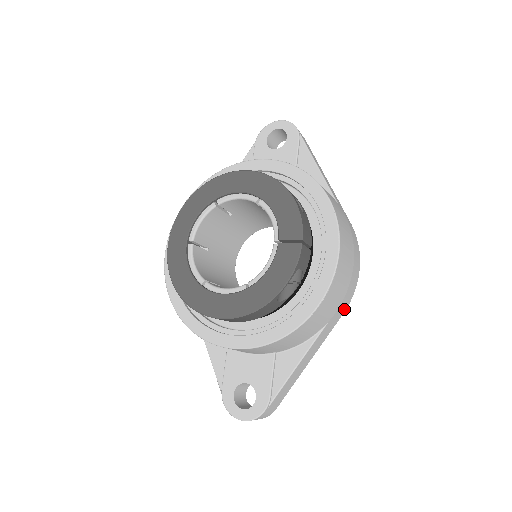
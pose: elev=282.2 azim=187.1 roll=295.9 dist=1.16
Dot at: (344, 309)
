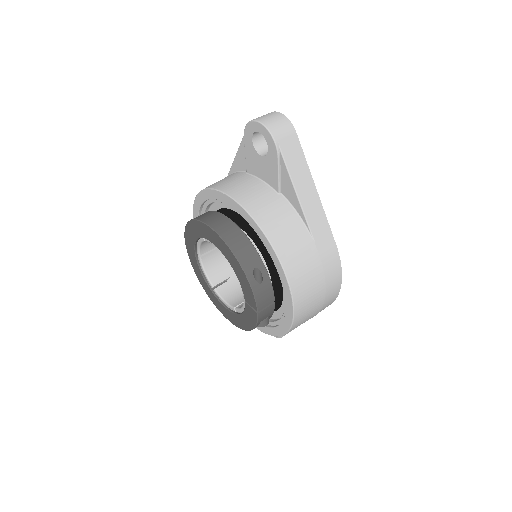
Dot at: occluded
